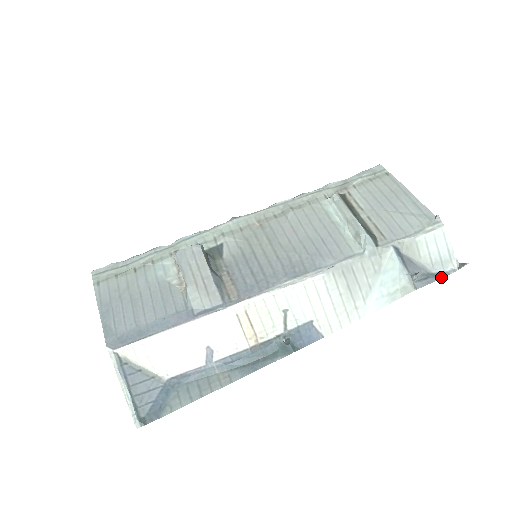
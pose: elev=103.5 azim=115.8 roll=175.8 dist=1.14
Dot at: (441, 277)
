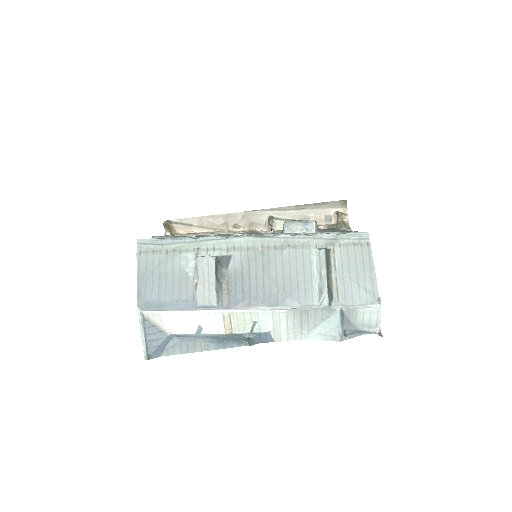
Dot at: (365, 334)
